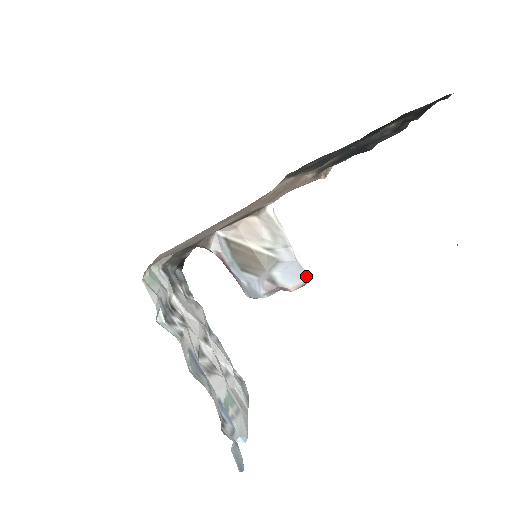
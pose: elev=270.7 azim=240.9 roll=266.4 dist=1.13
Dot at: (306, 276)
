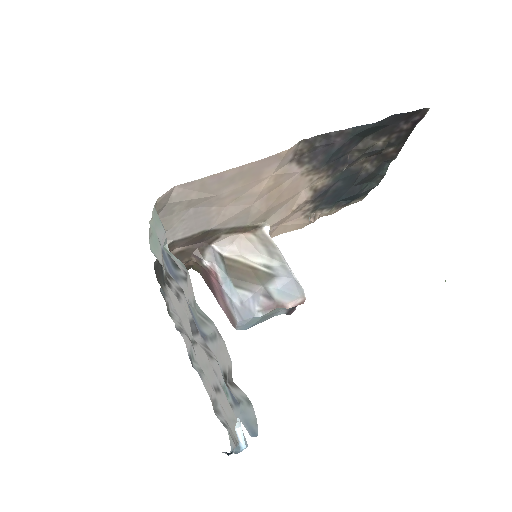
Dot at: (303, 293)
